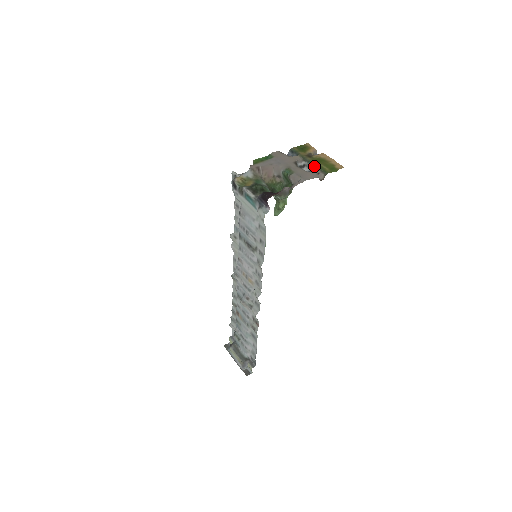
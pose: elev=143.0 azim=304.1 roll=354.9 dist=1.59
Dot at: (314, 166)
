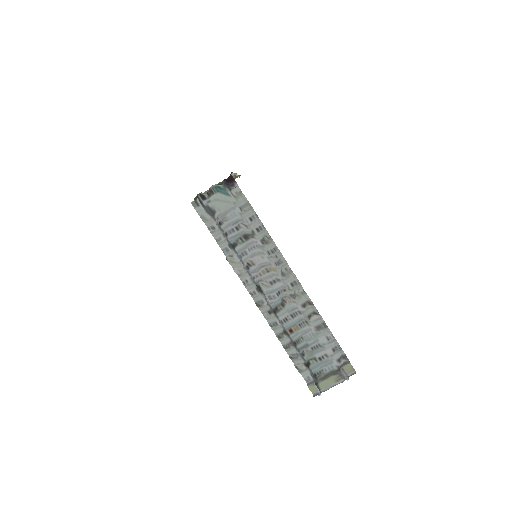
Dot at: occluded
